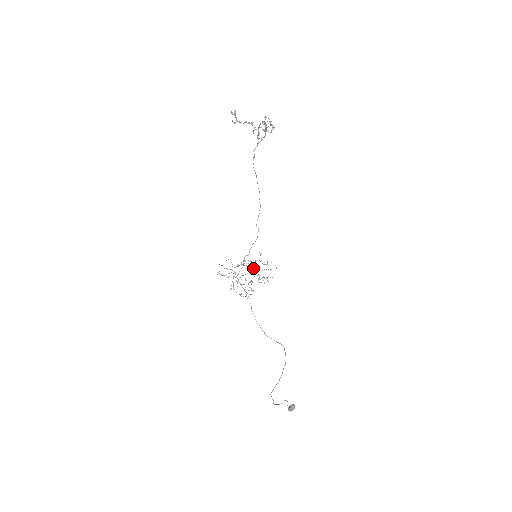
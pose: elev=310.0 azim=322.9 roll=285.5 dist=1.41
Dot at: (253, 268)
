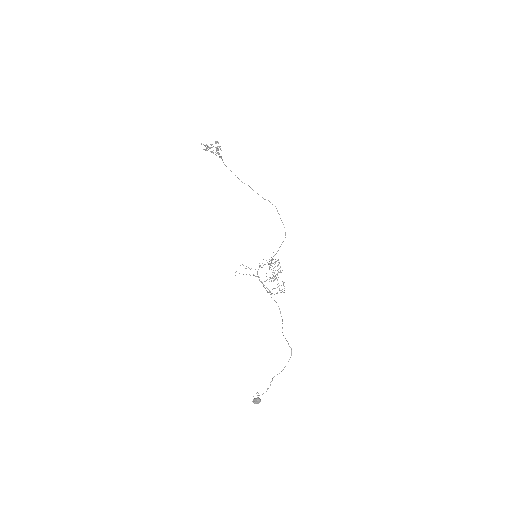
Dot at: (272, 266)
